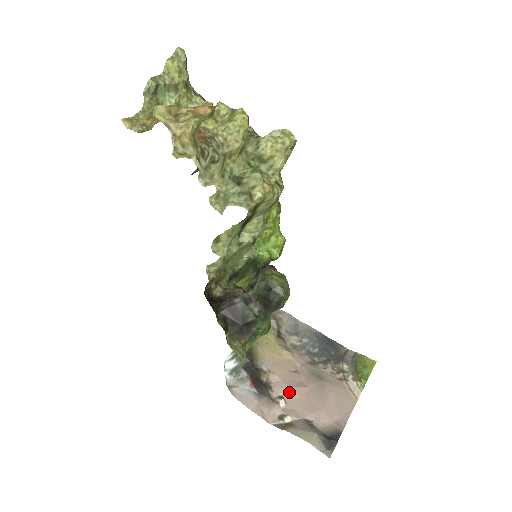
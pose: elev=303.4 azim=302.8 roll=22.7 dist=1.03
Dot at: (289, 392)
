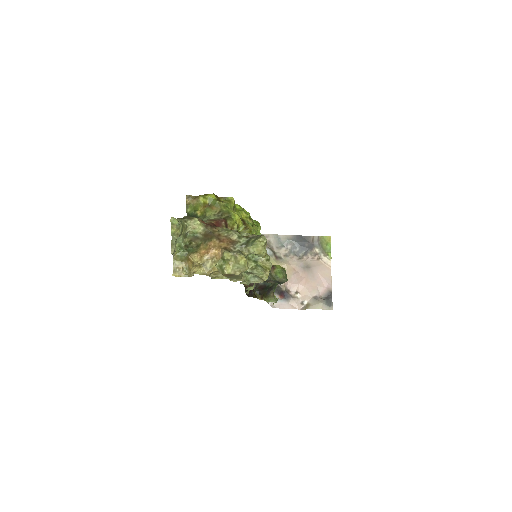
Dot at: (299, 287)
